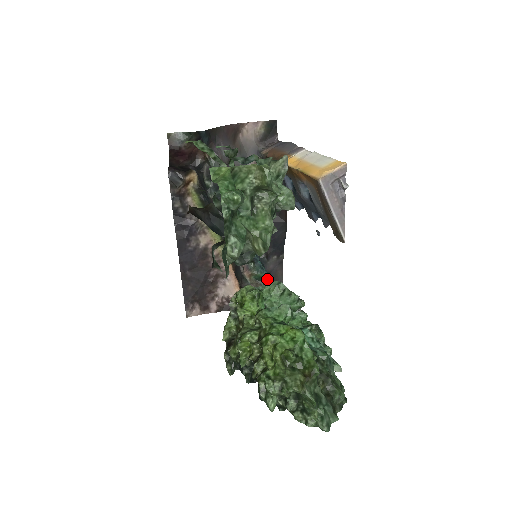
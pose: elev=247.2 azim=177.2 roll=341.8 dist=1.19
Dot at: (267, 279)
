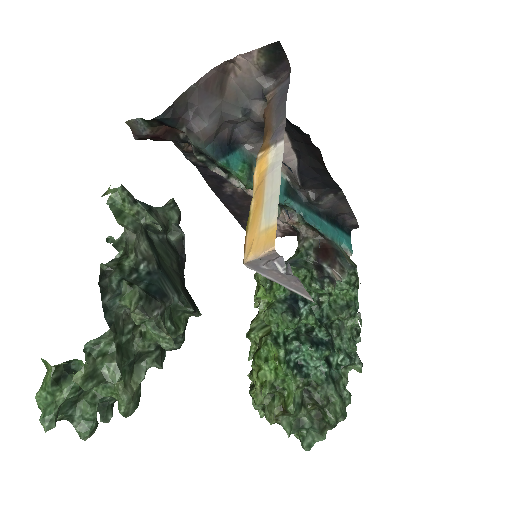
Dot at: (316, 228)
